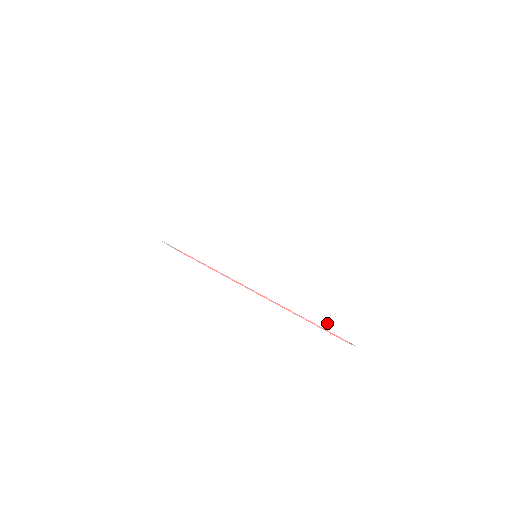
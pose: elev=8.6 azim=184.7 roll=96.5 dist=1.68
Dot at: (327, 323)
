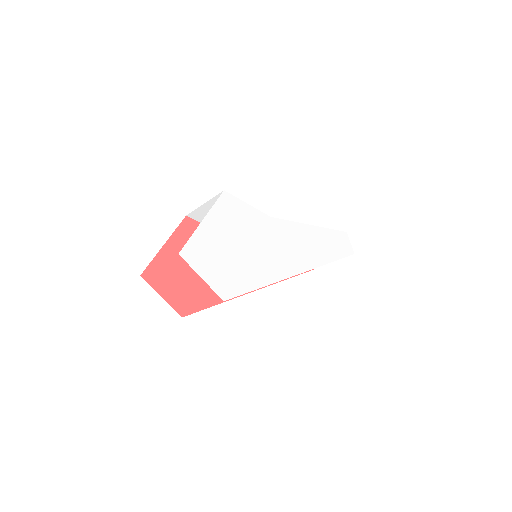
Dot at: (337, 255)
